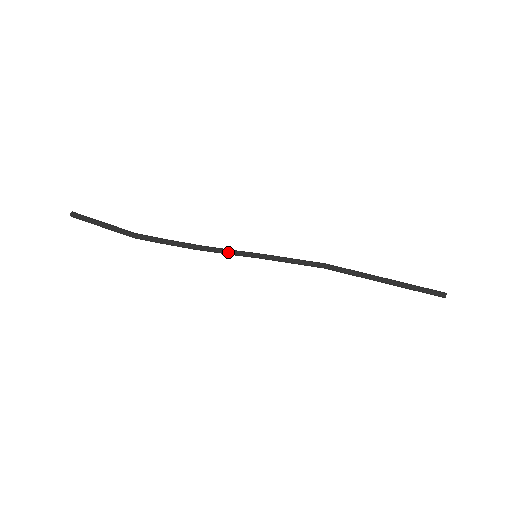
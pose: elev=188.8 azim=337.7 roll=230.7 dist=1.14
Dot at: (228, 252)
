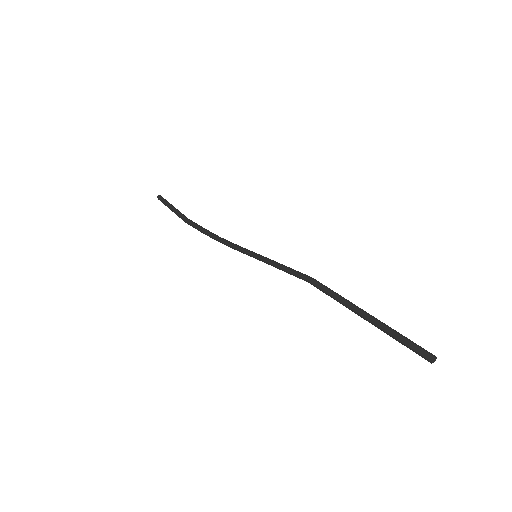
Dot at: (235, 249)
